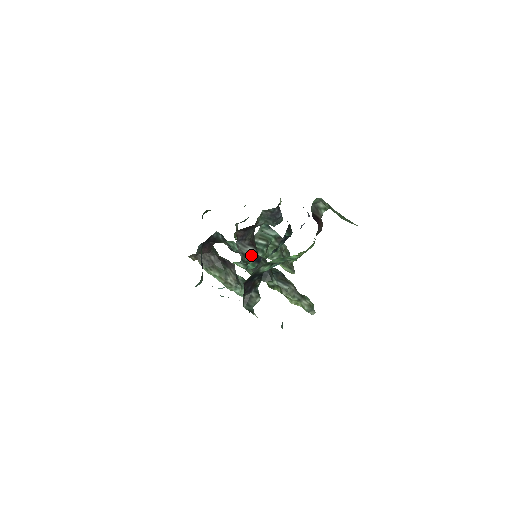
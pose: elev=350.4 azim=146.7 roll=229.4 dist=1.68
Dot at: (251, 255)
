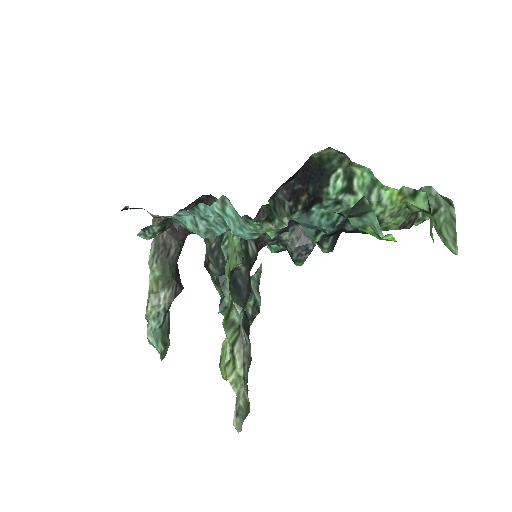
Dot at: (250, 252)
